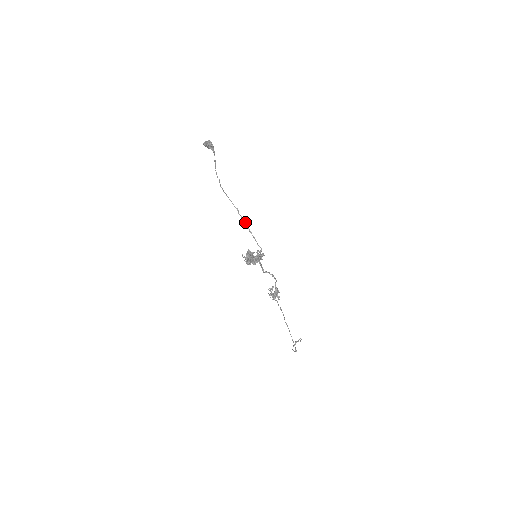
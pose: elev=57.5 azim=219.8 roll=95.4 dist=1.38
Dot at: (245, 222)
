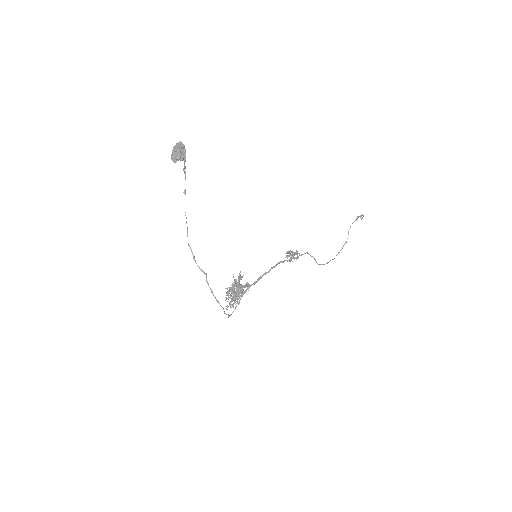
Dot at: occluded
